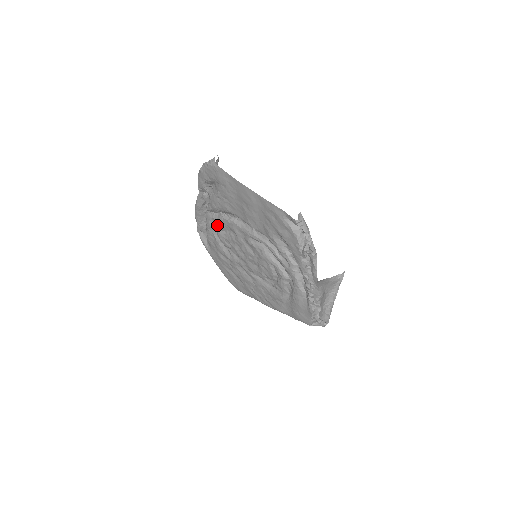
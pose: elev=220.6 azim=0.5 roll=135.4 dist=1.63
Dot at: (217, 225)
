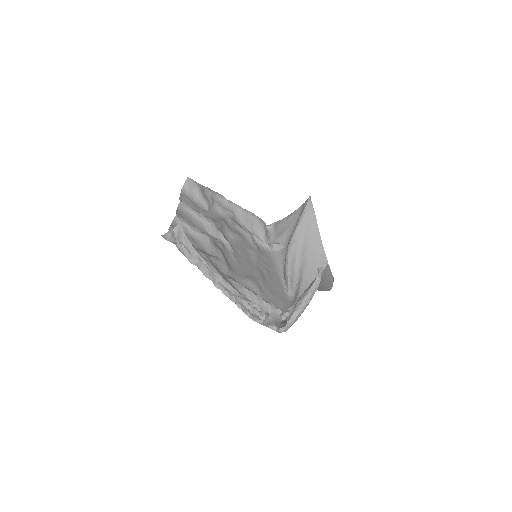
Dot at: (235, 230)
